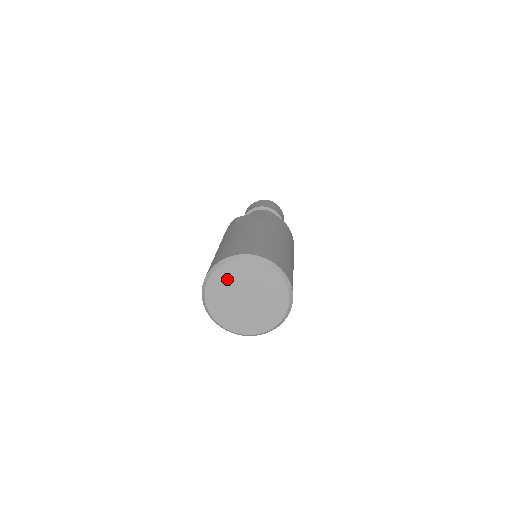
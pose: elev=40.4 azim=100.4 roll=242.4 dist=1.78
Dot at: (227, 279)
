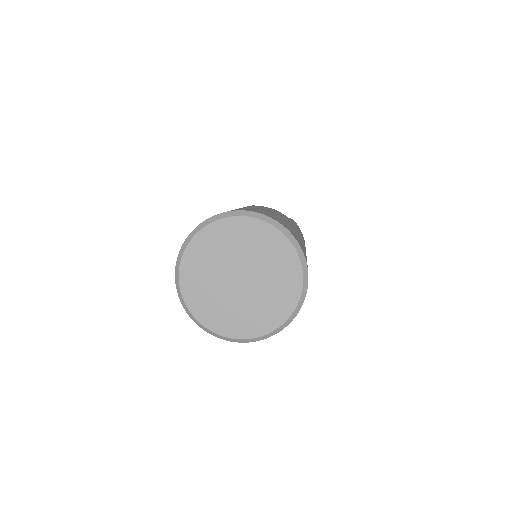
Dot at: (229, 239)
